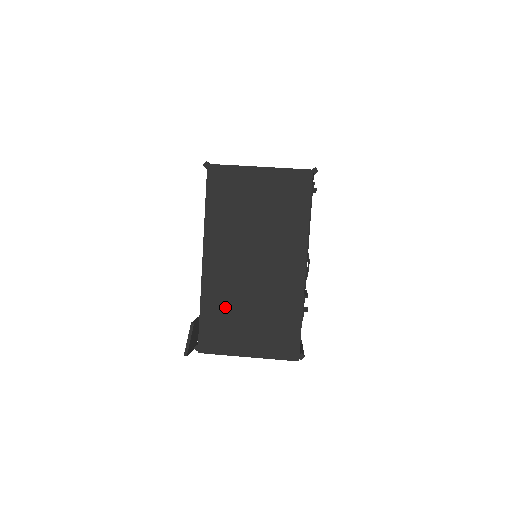
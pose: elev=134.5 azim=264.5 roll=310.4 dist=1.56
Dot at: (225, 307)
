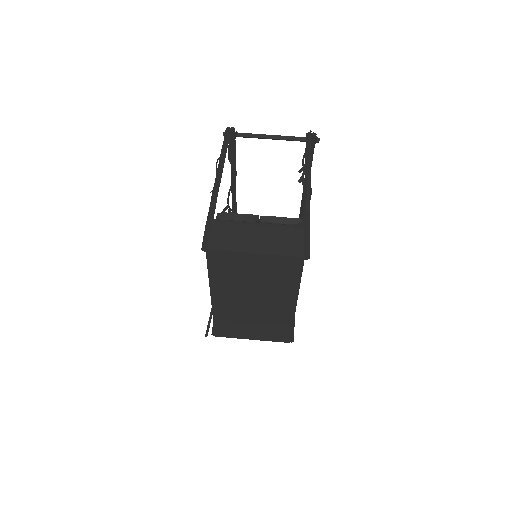
Dot at: (233, 320)
